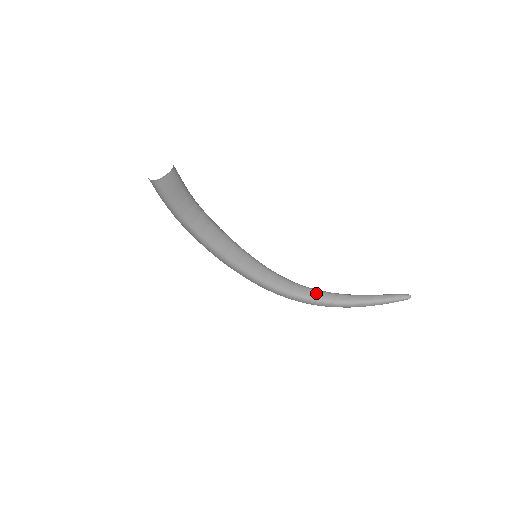
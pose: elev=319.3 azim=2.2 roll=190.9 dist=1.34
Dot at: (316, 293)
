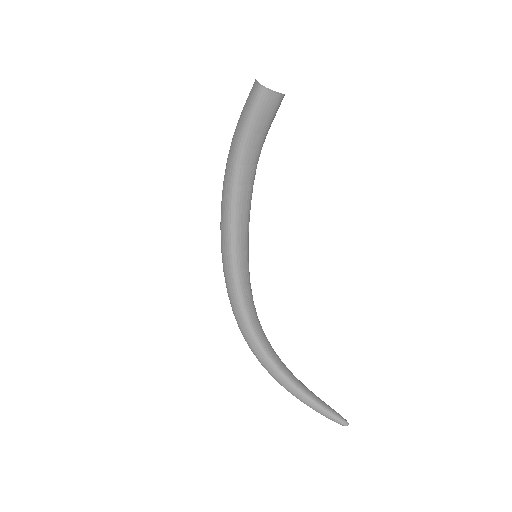
Dot at: (270, 347)
